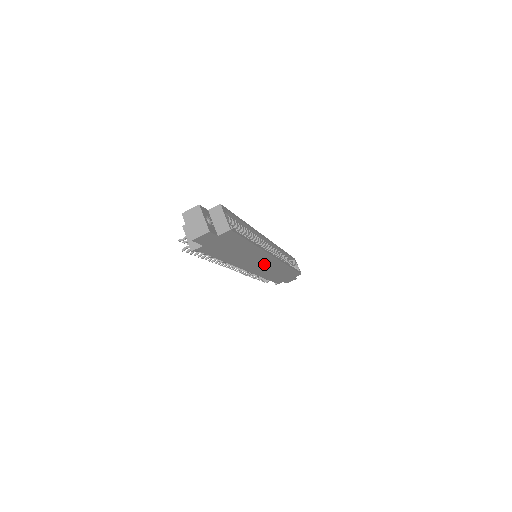
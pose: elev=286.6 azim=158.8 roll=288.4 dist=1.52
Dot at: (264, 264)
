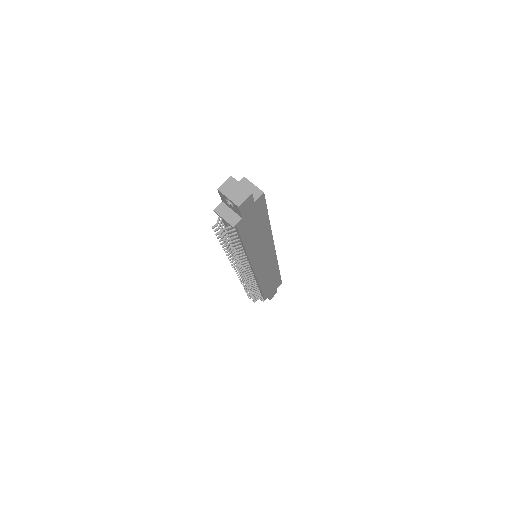
Dot at: (266, 261)
